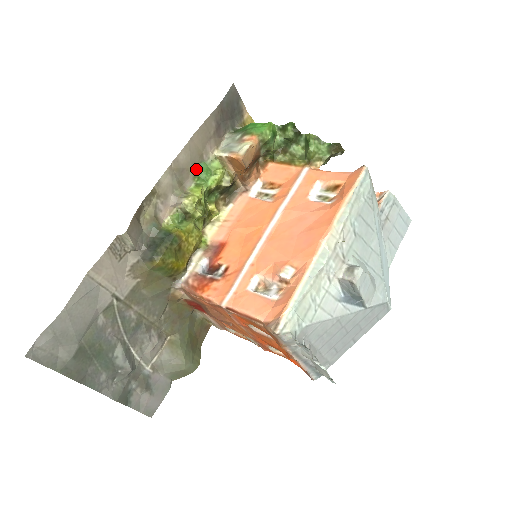
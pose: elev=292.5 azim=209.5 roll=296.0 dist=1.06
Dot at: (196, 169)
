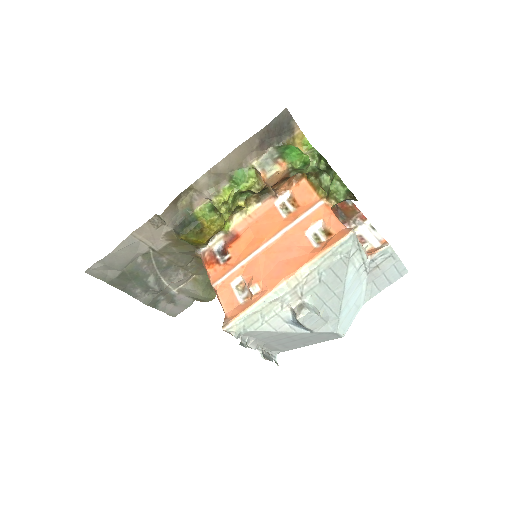
Dot at: (232, 175)
